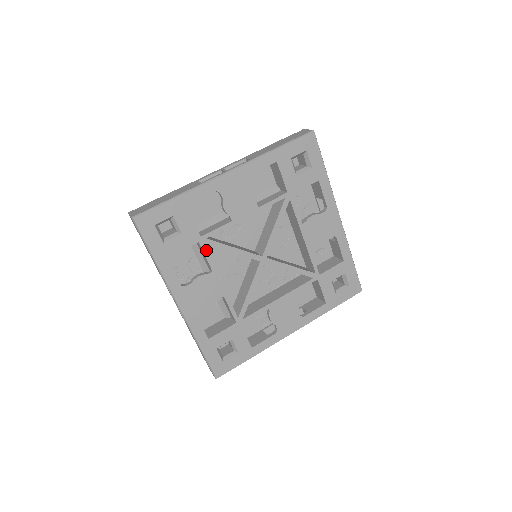
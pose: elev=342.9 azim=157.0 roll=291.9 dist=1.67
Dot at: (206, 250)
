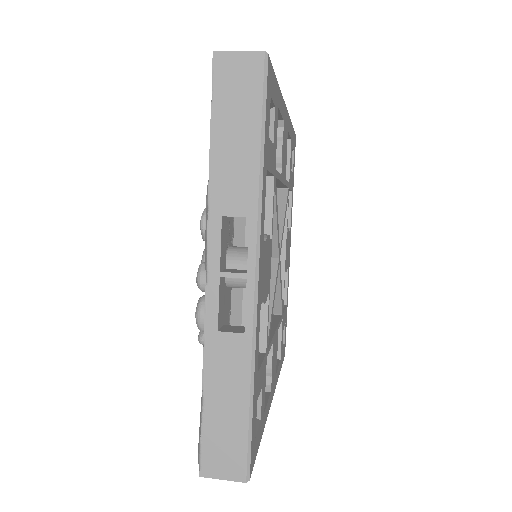
Dot at: occluded
